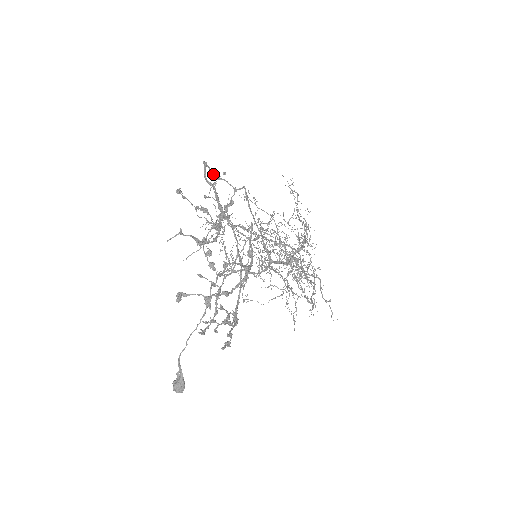
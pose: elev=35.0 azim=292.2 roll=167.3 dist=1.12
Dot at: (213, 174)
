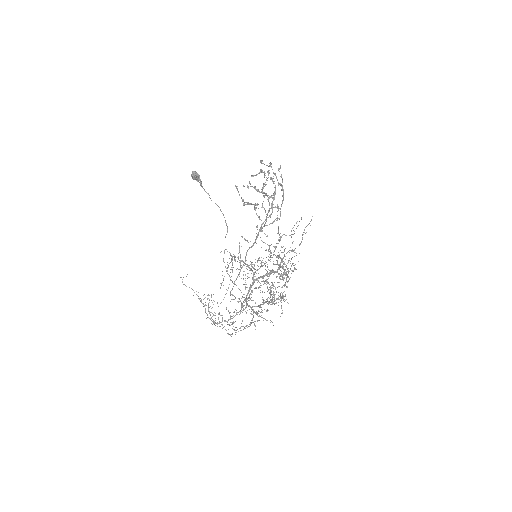
Dot at: occluded
